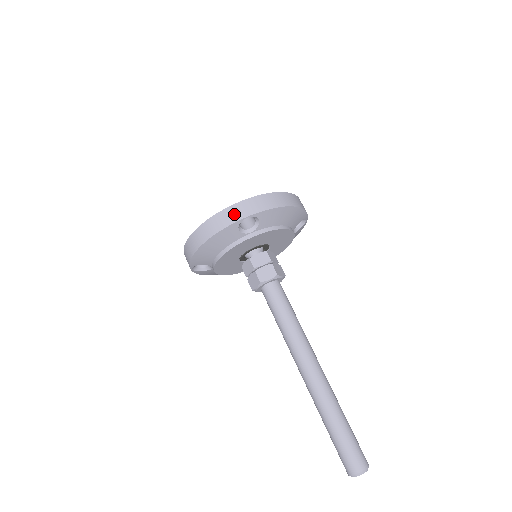
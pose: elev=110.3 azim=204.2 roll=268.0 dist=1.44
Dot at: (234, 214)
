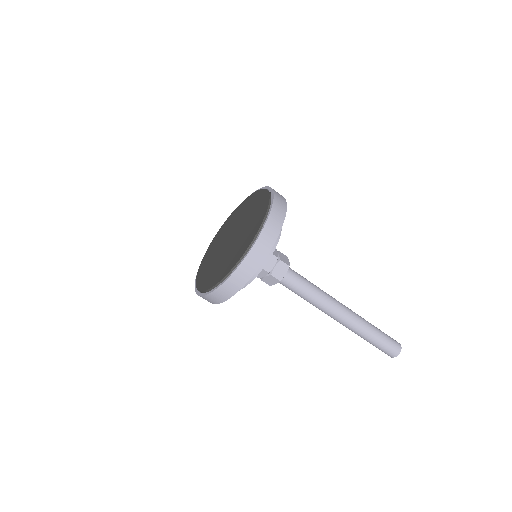
Dot at: (256, 259)
